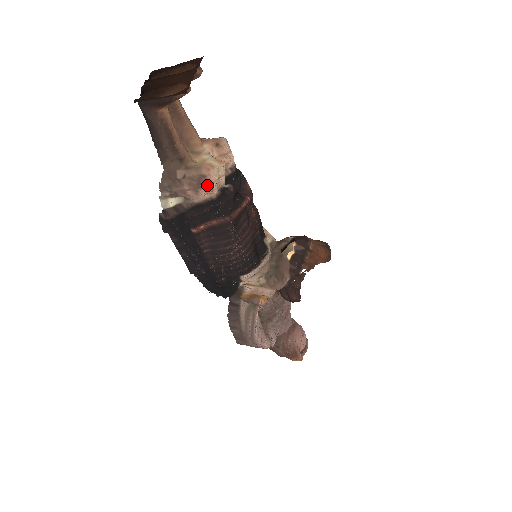
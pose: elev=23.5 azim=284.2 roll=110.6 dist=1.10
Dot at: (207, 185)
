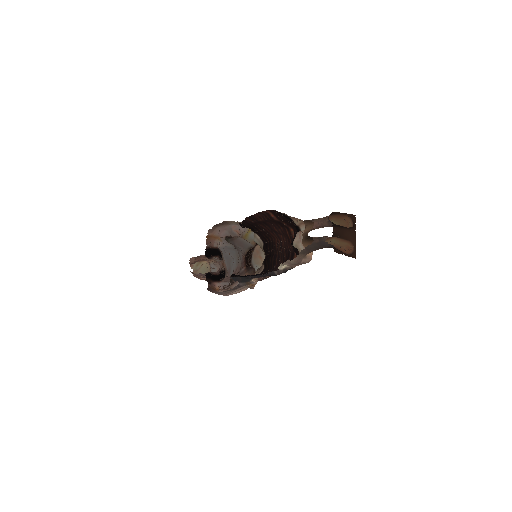
Dot at: occluded
